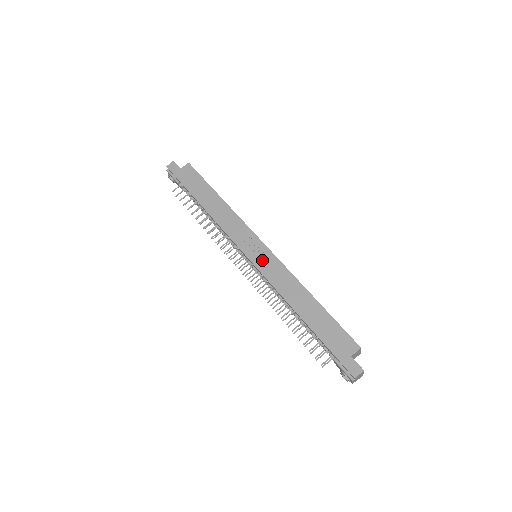
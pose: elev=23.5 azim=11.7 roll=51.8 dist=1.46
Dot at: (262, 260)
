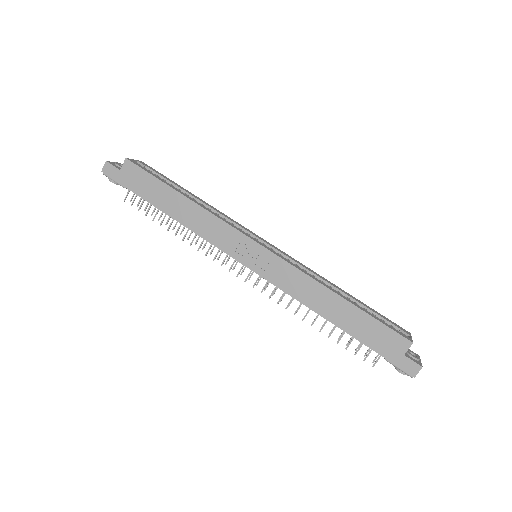
Dot at: (266, 266)
